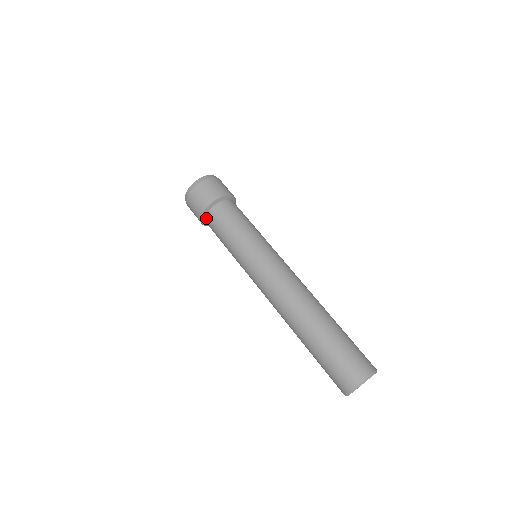
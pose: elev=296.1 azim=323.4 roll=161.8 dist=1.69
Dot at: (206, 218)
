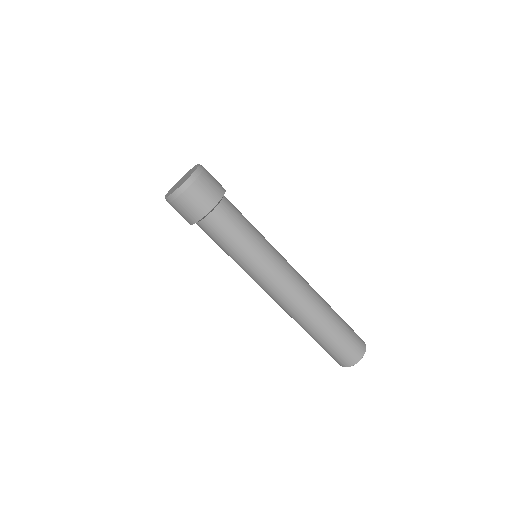
Dot at: (199, 223)
